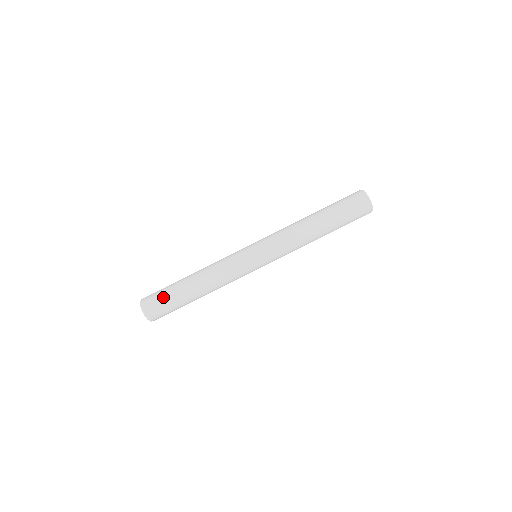
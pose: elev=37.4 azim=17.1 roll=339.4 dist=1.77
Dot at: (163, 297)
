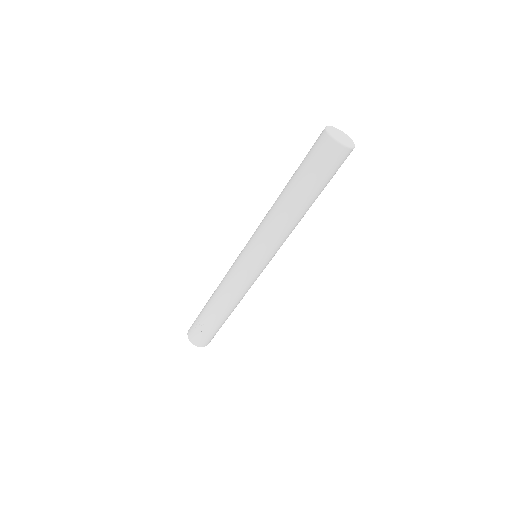
Dot at: (200, 329)
